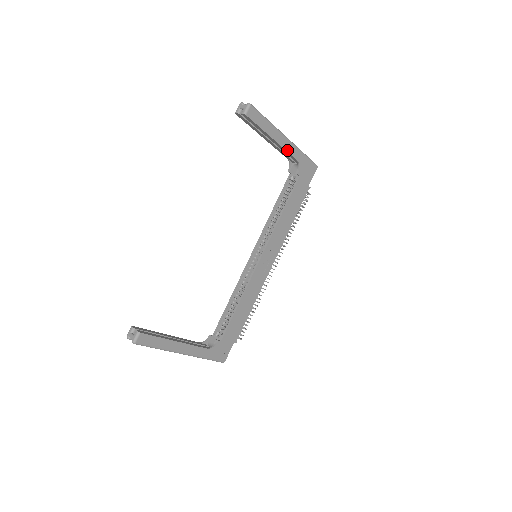
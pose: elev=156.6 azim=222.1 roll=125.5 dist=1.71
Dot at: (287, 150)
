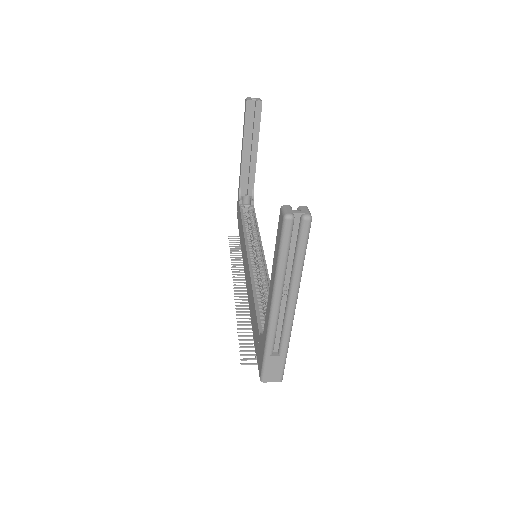
Dot at: (255, 169)
